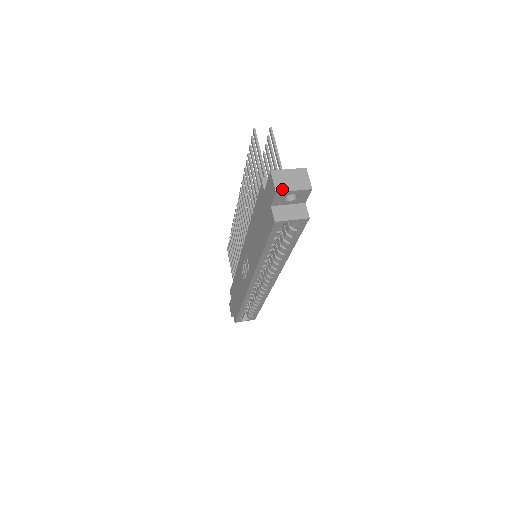
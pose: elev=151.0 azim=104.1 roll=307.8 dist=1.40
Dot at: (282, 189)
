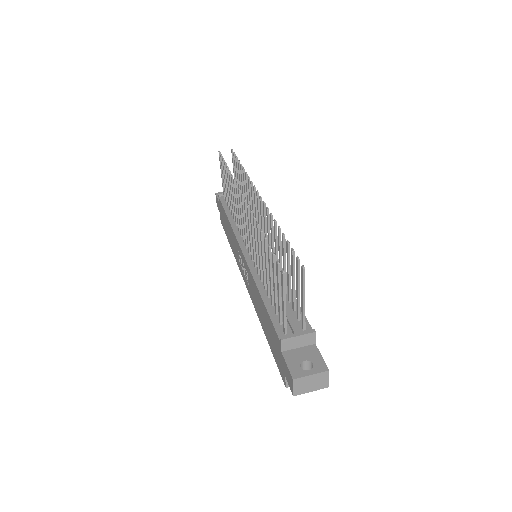
Dot at: (300, 393)
